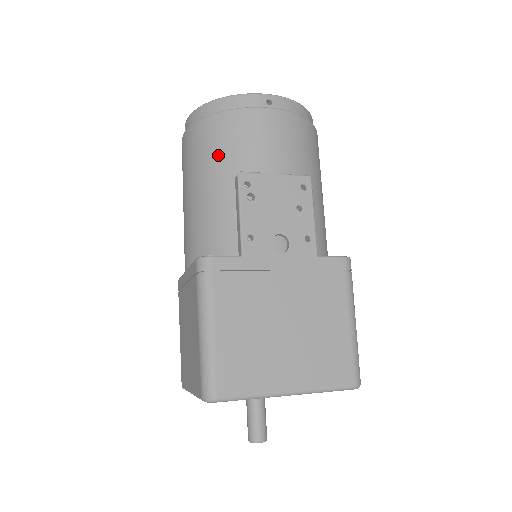
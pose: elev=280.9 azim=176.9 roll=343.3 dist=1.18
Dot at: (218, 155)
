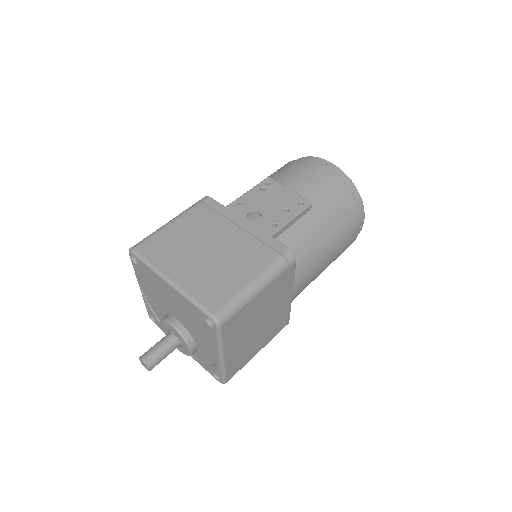
Dot at: (272, 175)
